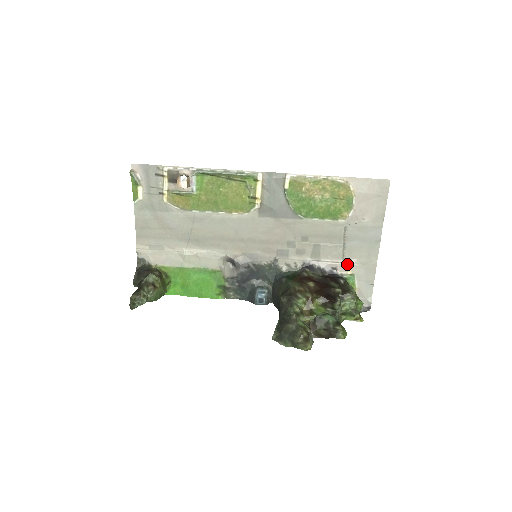
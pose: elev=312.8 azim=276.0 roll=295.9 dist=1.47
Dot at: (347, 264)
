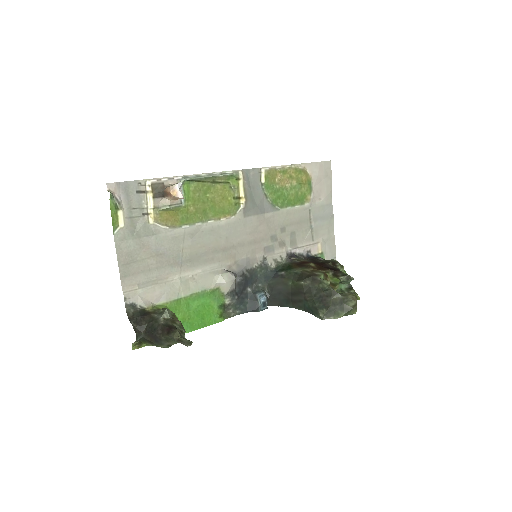
Dot at: (317, 244)
